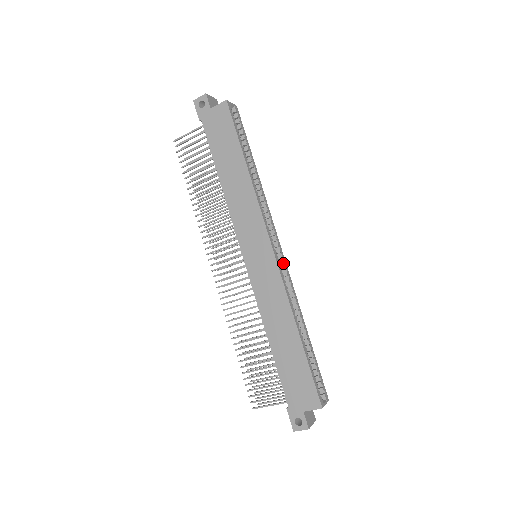
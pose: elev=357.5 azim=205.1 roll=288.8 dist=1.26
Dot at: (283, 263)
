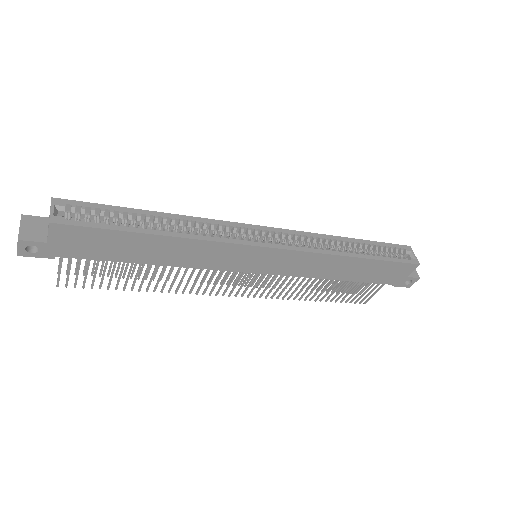
Dot at: (283, 235)
